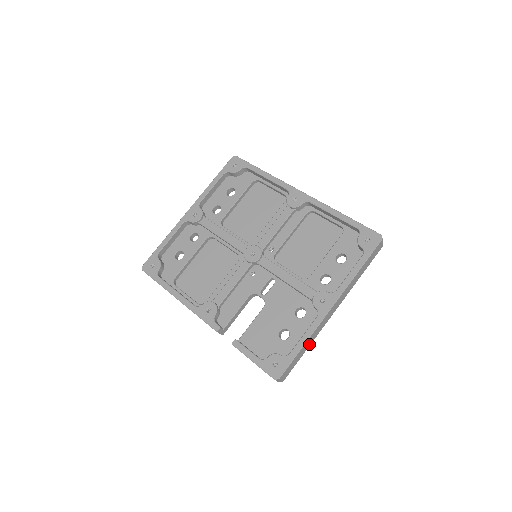
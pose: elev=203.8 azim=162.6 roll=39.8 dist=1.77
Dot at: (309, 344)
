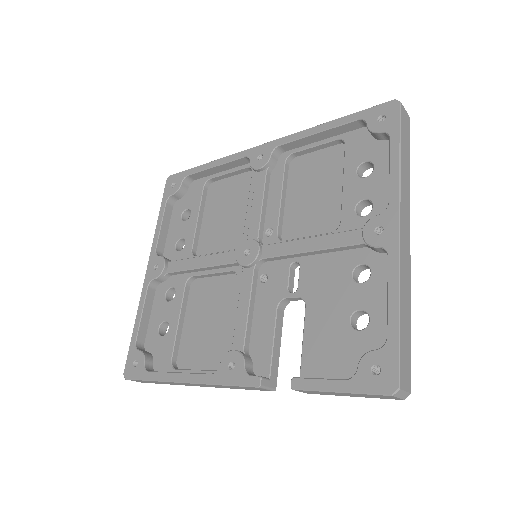
Dot at: (407, 307)
